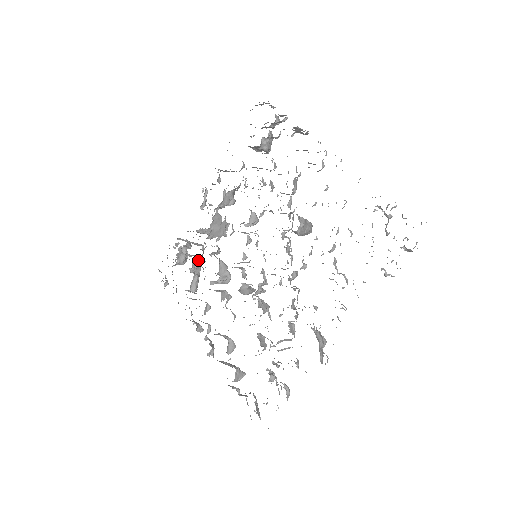
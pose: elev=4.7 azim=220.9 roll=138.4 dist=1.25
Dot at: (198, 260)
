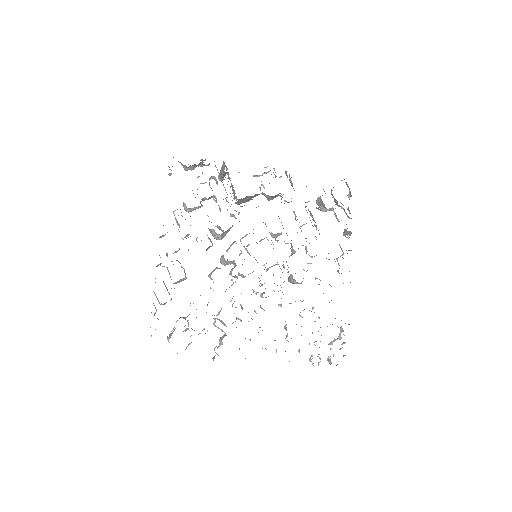
Dot at: occluded
